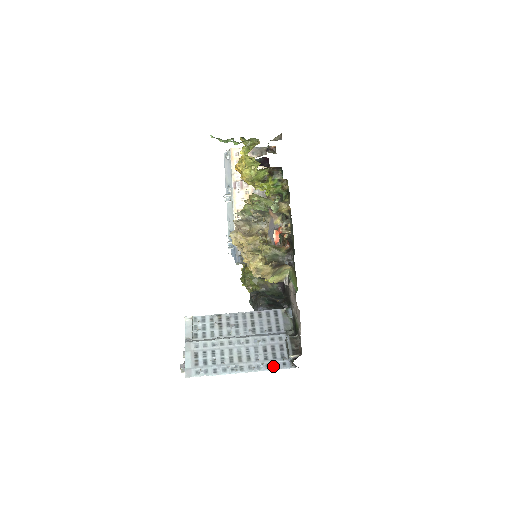
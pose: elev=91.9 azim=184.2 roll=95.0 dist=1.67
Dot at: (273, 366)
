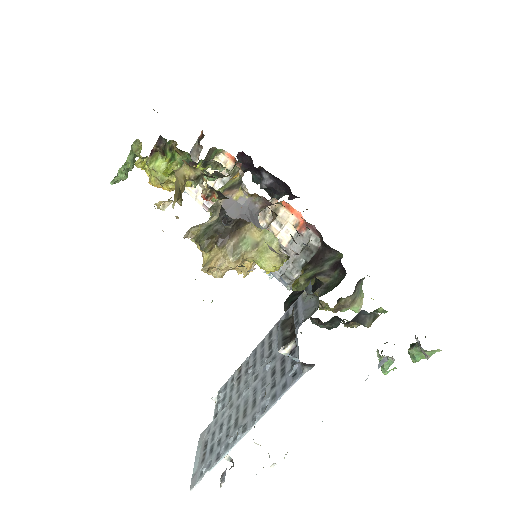
Dot at: (279, 391)
